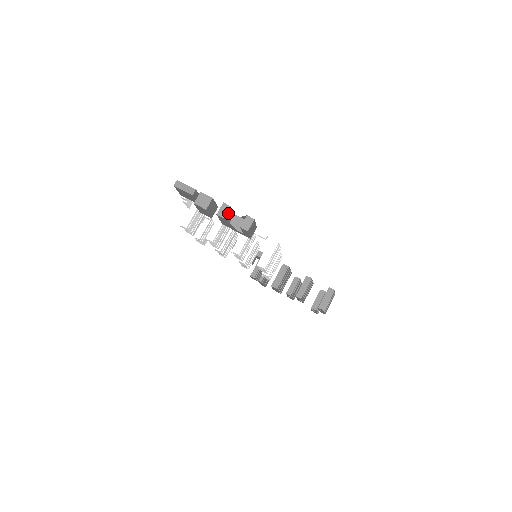
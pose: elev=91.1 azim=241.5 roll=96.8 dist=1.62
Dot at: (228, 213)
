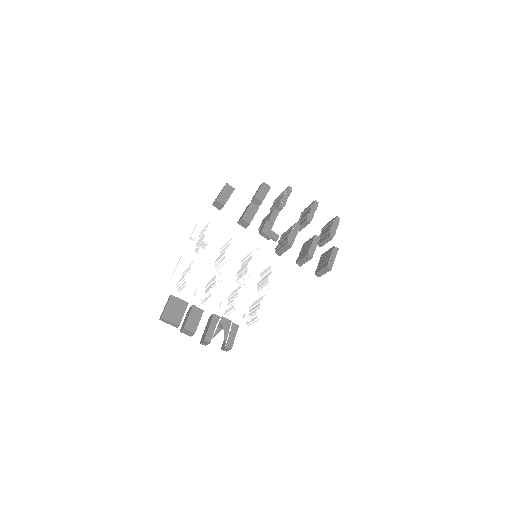
Dot at: (210, 339)
